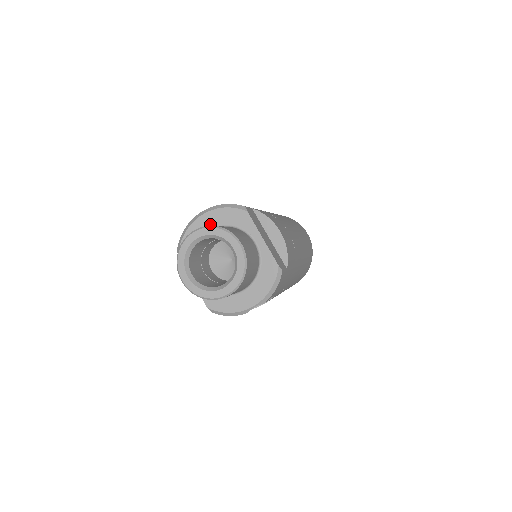
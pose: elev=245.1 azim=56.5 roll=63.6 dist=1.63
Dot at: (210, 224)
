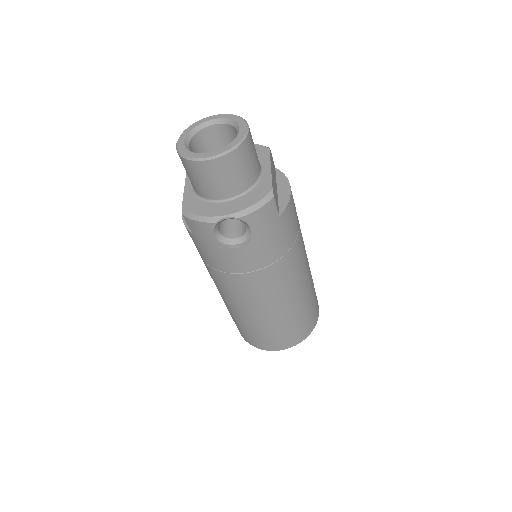
Dot at: occluded
